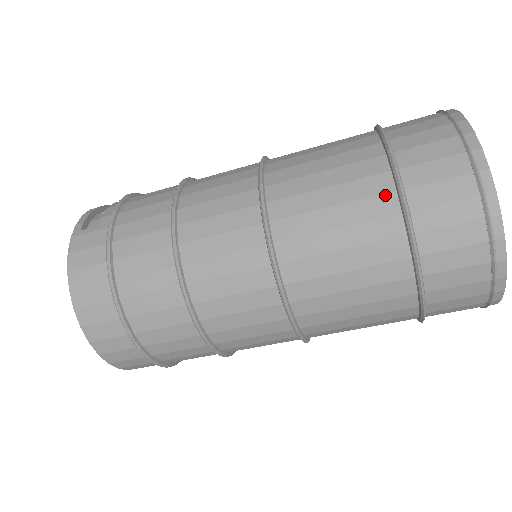
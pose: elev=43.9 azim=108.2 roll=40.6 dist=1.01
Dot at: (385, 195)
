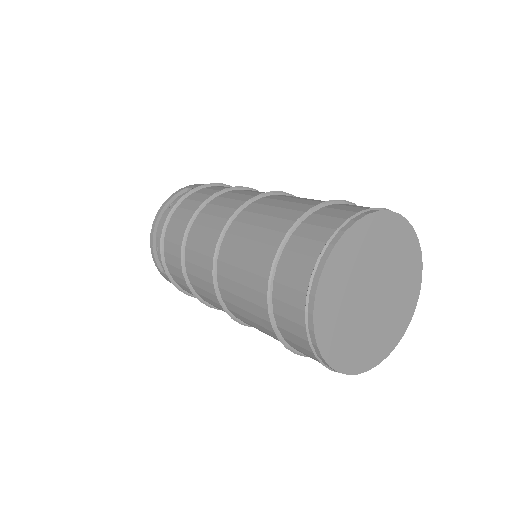
Dot at: occluded
